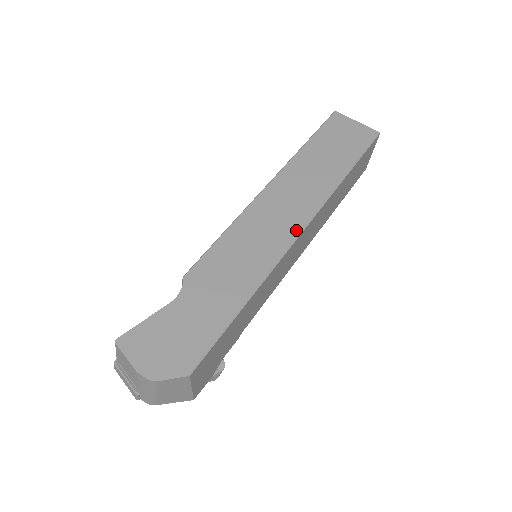
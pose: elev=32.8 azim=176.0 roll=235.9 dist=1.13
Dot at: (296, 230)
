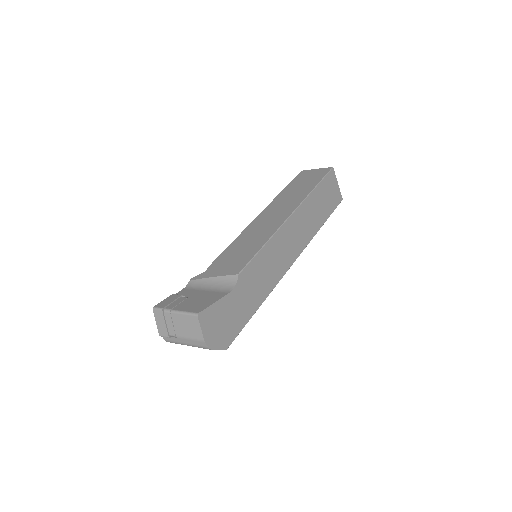
Dot at: (293, 260)
